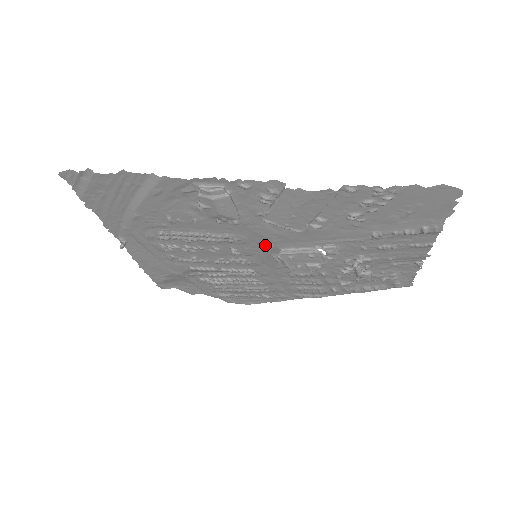
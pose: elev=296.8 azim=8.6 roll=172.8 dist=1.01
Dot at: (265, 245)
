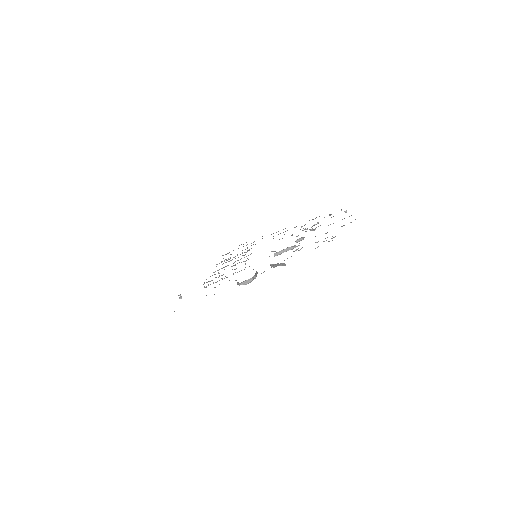
Dot at: occluded
